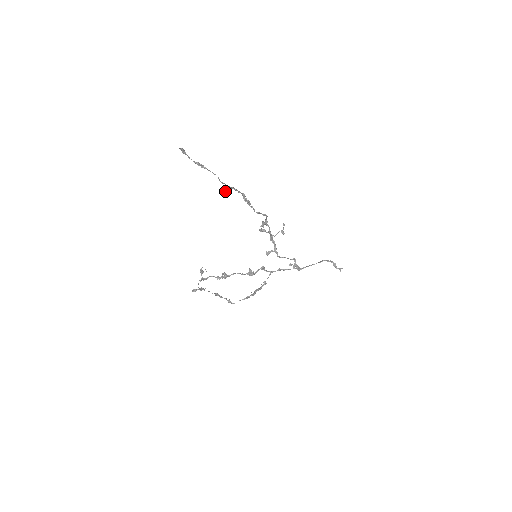
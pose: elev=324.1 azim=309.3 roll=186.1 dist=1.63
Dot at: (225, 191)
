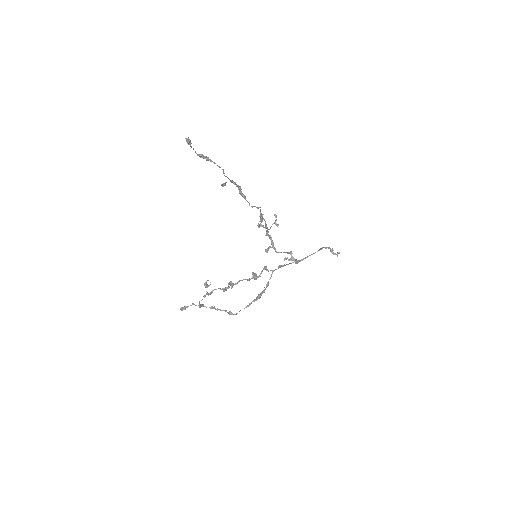
Dot at: (223, 186)
